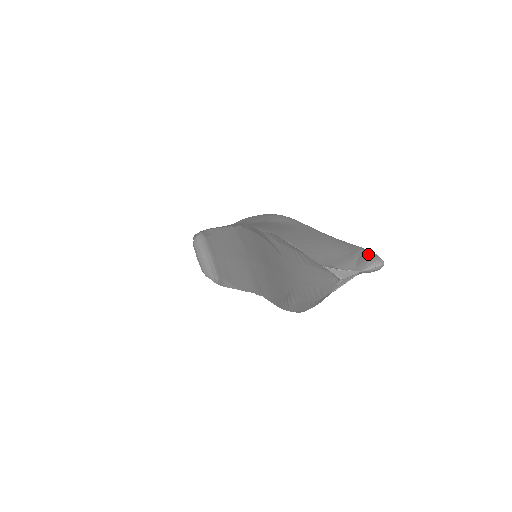
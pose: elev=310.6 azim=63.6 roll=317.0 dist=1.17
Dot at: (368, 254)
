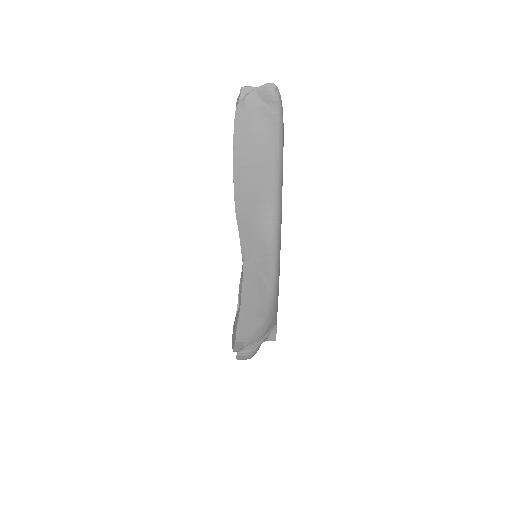
Dot at: occluded
